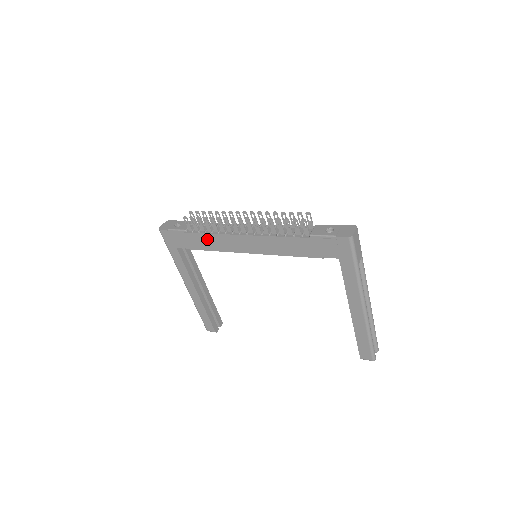
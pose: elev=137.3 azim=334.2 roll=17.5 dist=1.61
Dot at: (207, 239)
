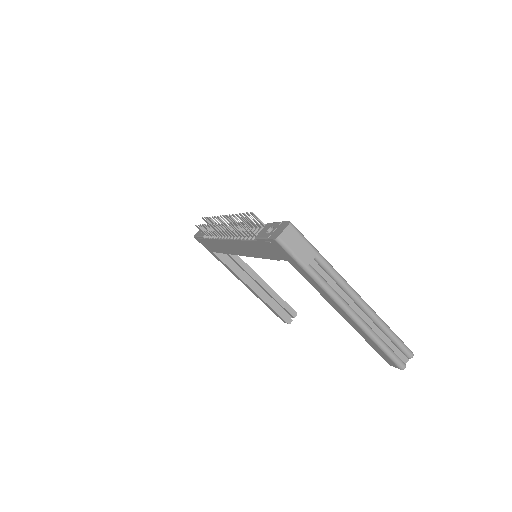
Dot at: (216, 244)
